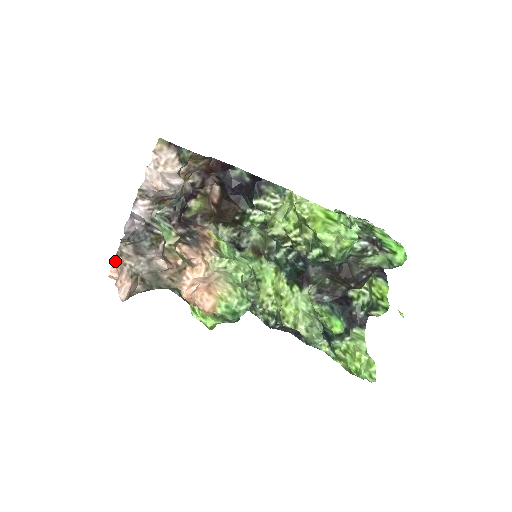
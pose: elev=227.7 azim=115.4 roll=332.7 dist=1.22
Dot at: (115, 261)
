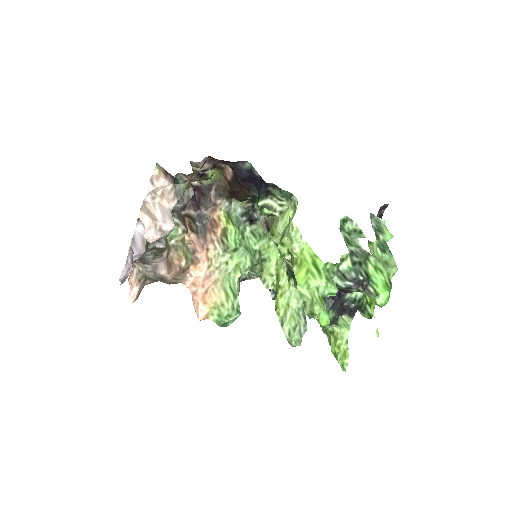
Dot at: occluded
